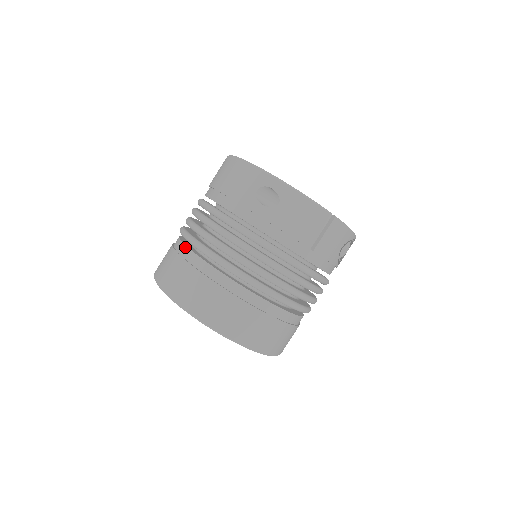
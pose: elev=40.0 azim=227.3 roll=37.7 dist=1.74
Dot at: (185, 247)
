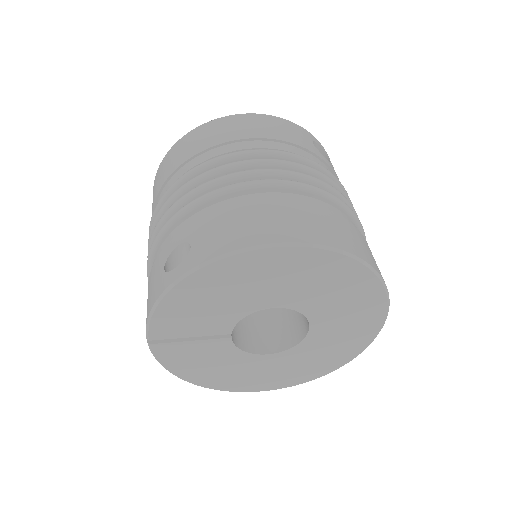
Dot at: (286, 194)
